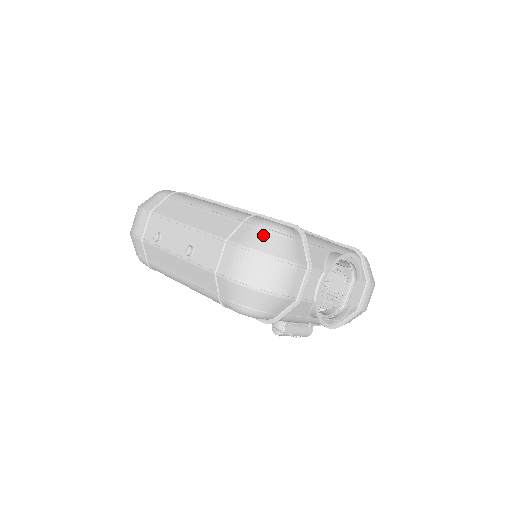
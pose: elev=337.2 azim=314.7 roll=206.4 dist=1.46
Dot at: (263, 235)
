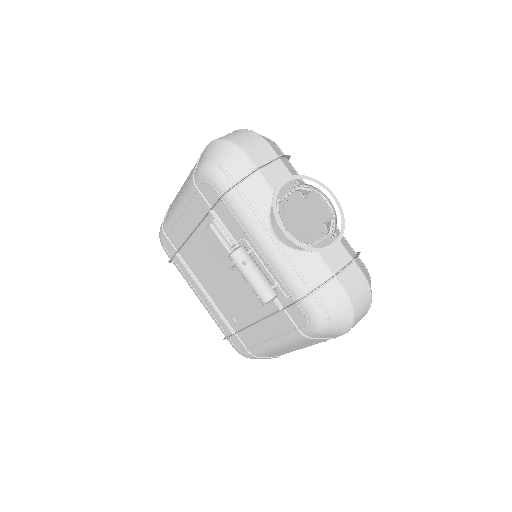
Dot at: occluded
